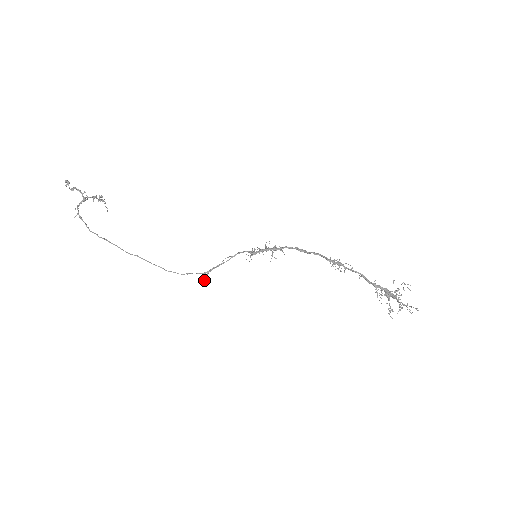
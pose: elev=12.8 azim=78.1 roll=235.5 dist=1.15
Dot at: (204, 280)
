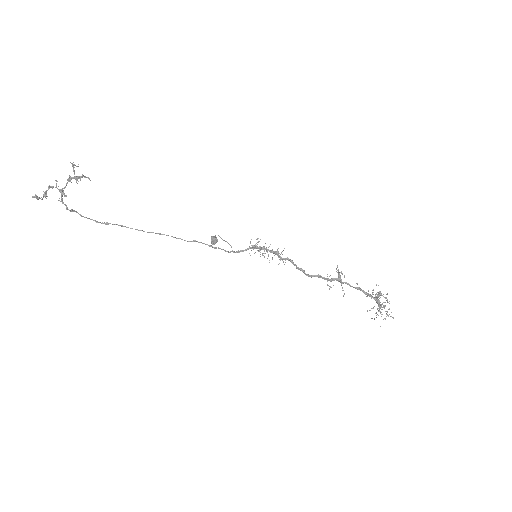
Dot at: (212, 241)
